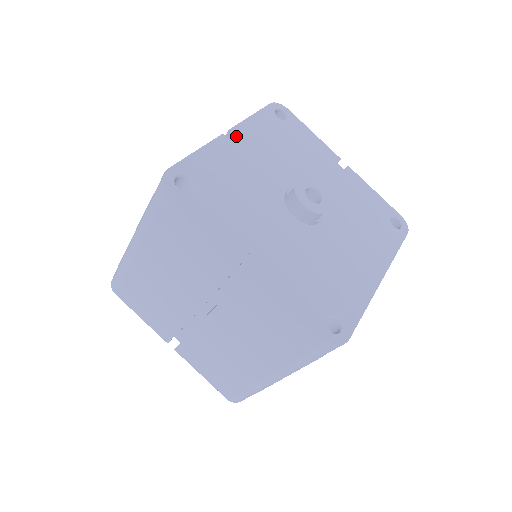
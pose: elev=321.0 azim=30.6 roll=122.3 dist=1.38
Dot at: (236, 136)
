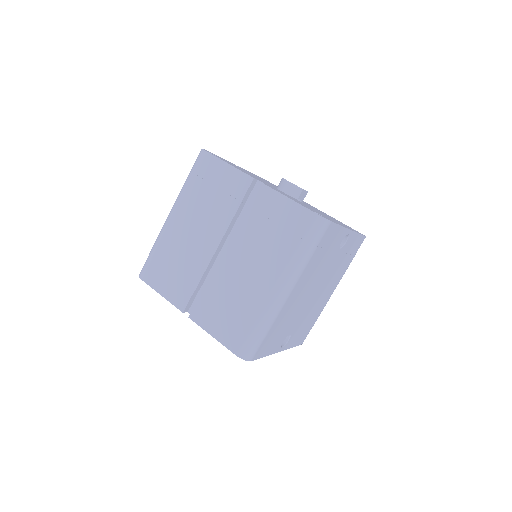
Dot at: occluded
